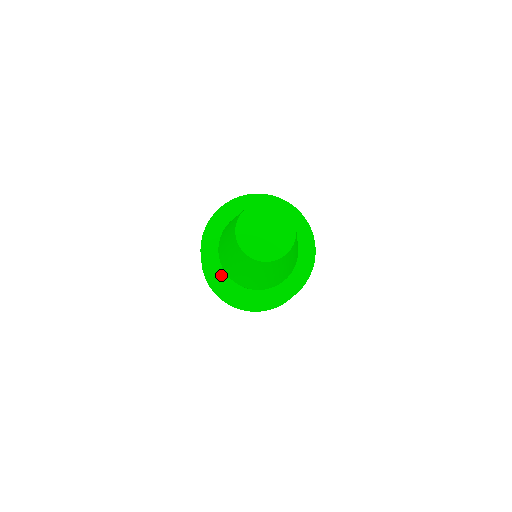
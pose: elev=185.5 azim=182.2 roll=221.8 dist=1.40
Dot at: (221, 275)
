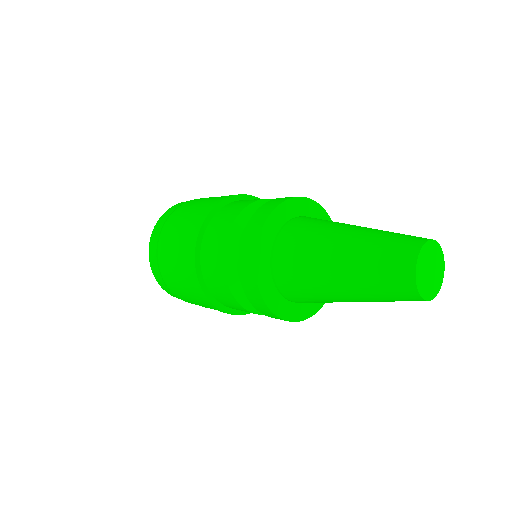
Dot at: (284, 304)
